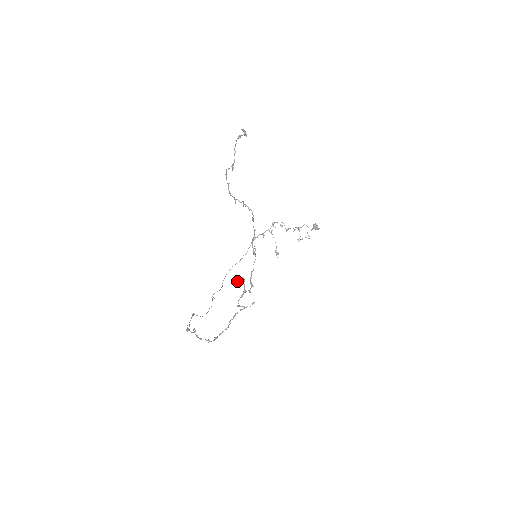
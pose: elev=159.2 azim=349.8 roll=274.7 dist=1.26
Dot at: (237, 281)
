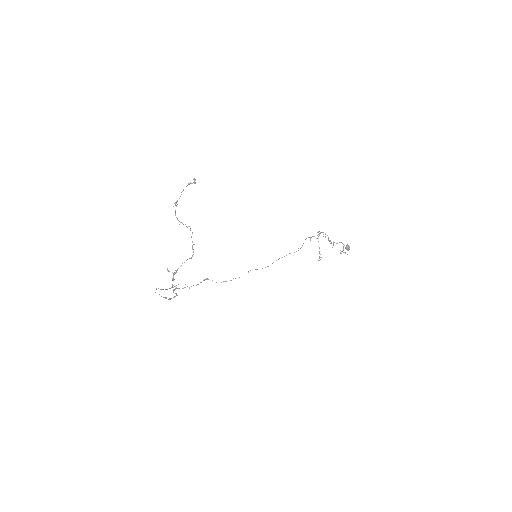
Dot at: (168, 271)
